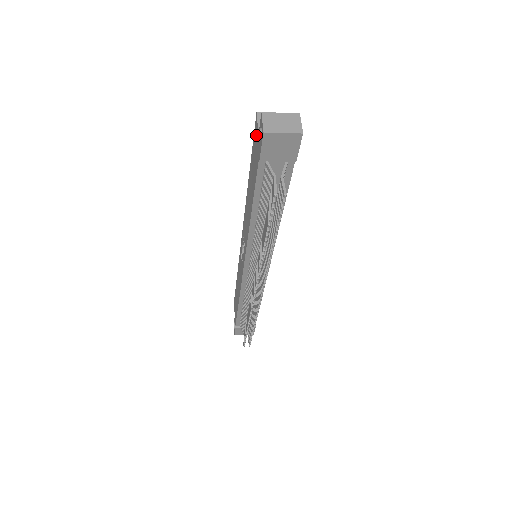
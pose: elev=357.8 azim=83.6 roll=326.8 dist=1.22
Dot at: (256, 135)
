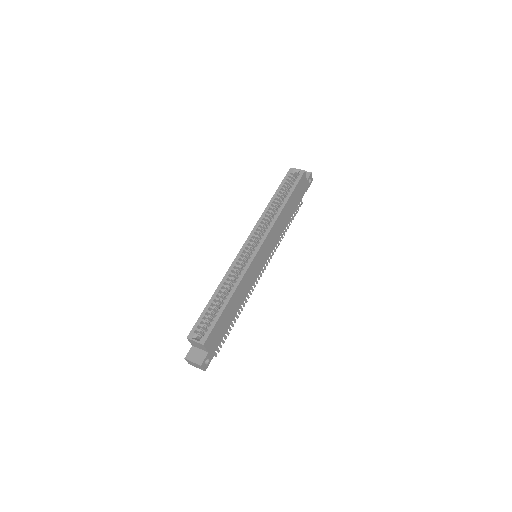
Dot at: occluded
